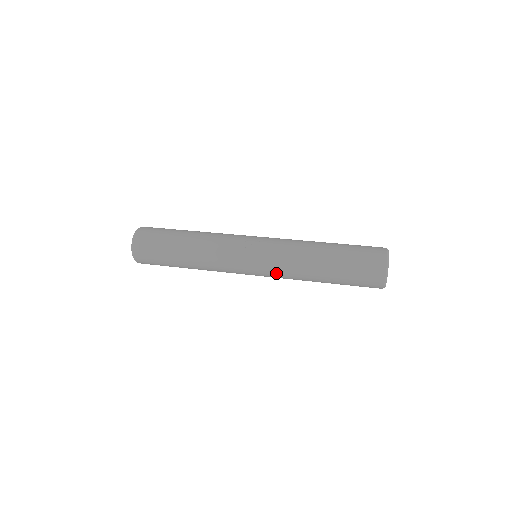
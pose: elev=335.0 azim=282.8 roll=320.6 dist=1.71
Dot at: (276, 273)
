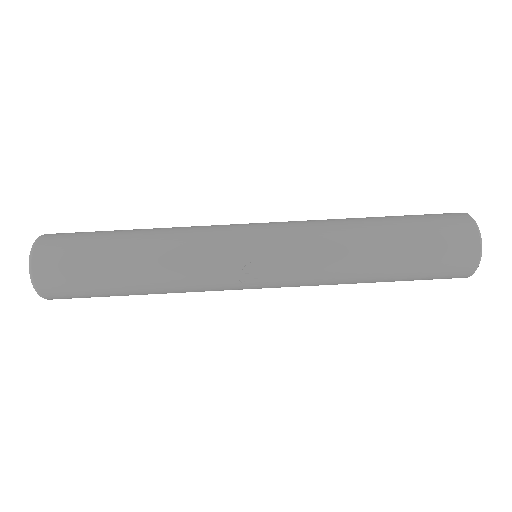
Dot at: occluded
